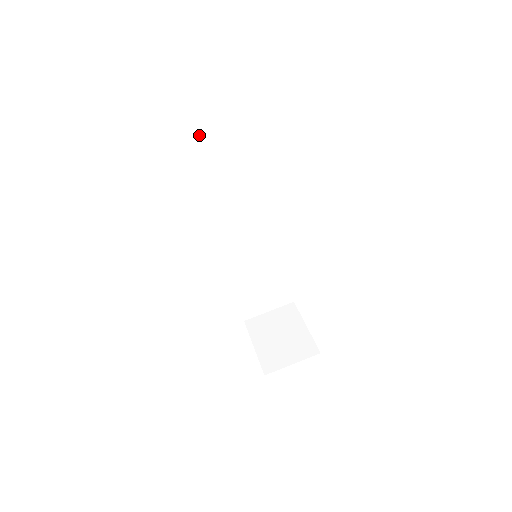
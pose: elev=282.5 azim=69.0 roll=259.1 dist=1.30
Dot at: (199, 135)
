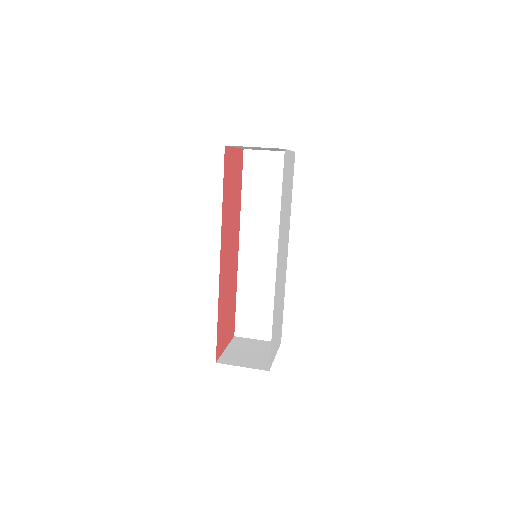
Dot at: (259, 158)
